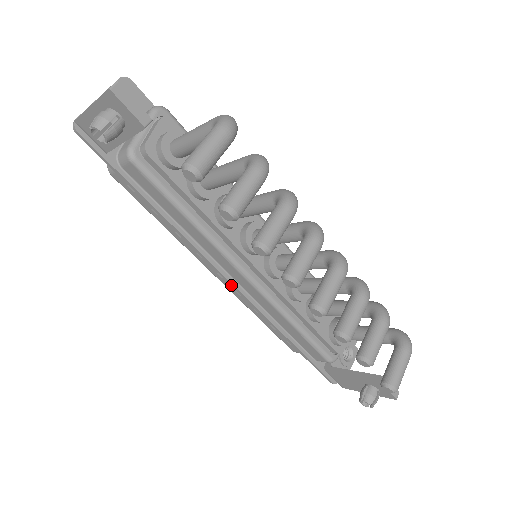
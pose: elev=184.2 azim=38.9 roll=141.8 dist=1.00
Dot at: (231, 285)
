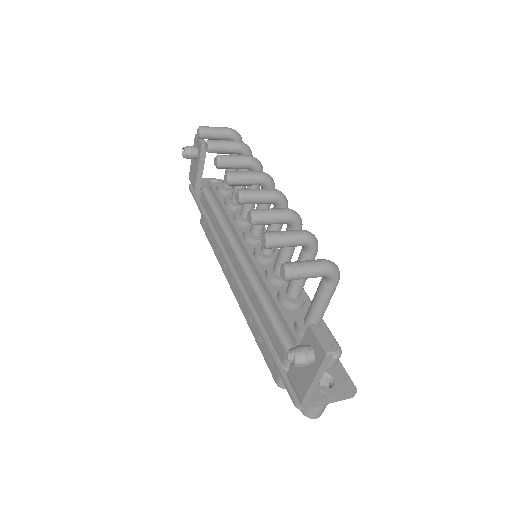
Dot at: (231, 274)
